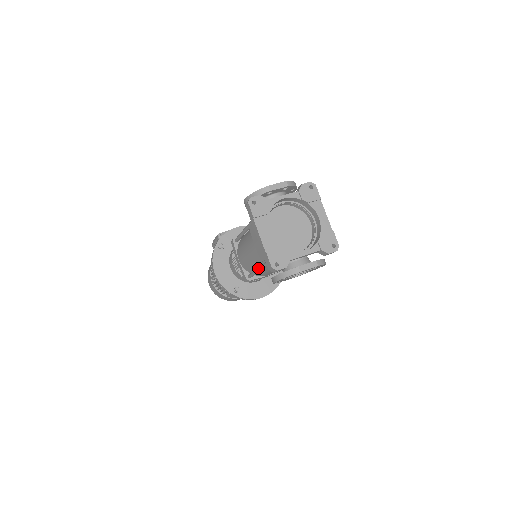
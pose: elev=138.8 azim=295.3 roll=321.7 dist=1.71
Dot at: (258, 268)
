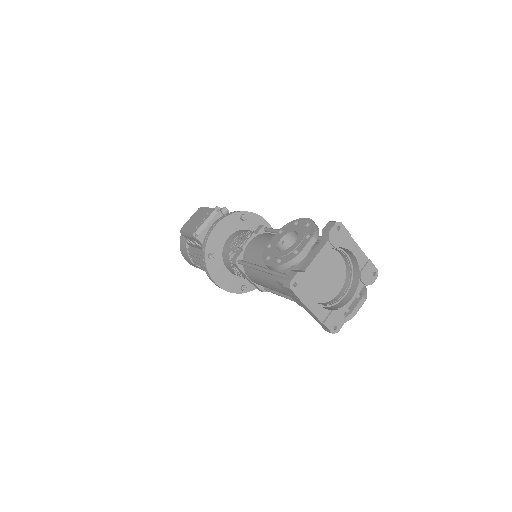
Dot at: occluded
